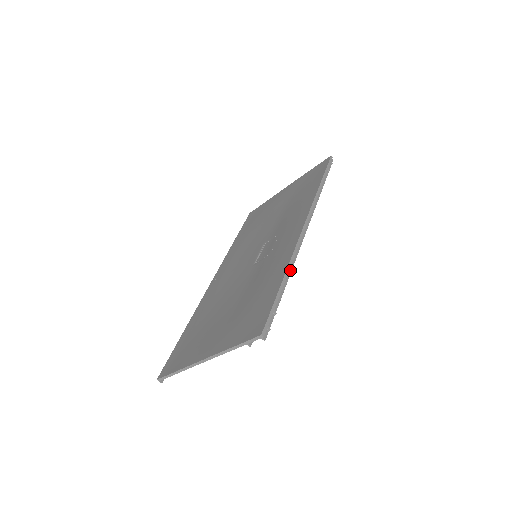
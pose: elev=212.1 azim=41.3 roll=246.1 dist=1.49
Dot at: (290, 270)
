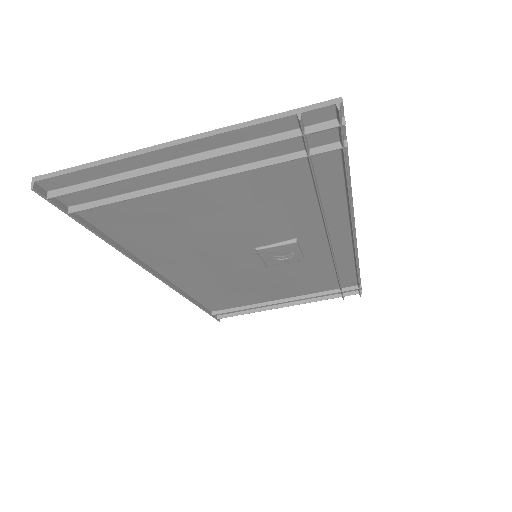
Dot at: (350, 197)
